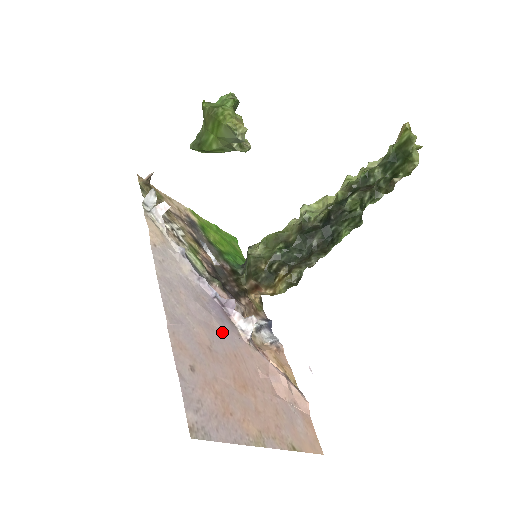
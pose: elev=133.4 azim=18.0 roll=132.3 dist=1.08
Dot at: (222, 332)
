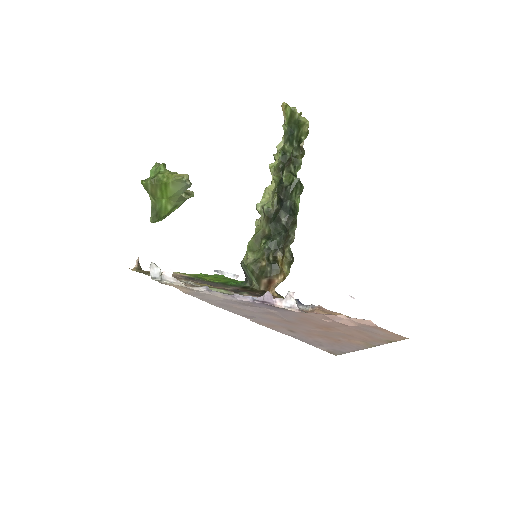
Dot at: (281, 313)
